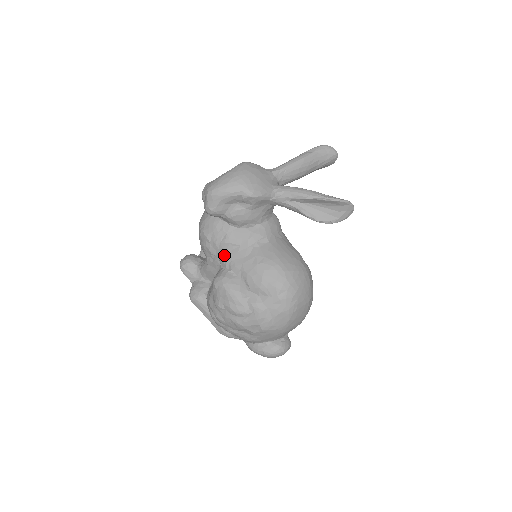
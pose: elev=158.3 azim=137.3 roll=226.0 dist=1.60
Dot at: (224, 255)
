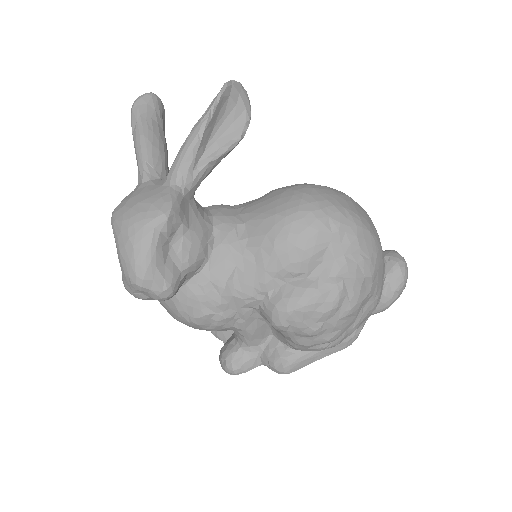
Dot at: (241, 297)
